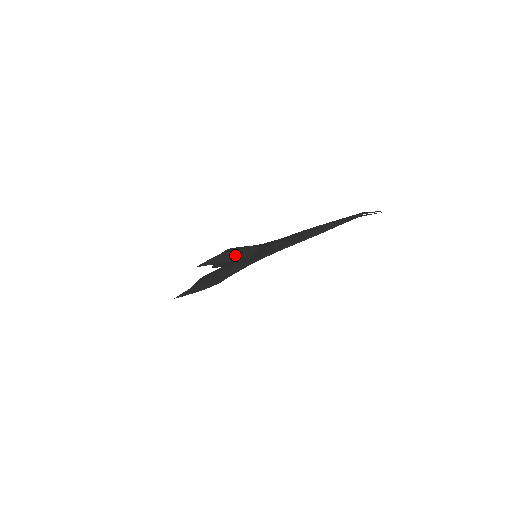
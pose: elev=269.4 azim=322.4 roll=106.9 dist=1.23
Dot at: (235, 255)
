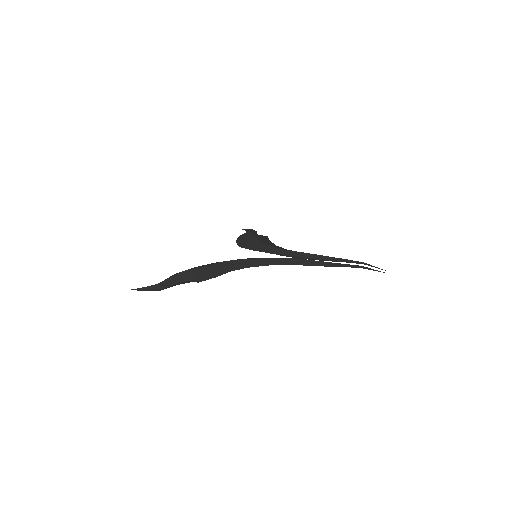
Dot at: occluded
